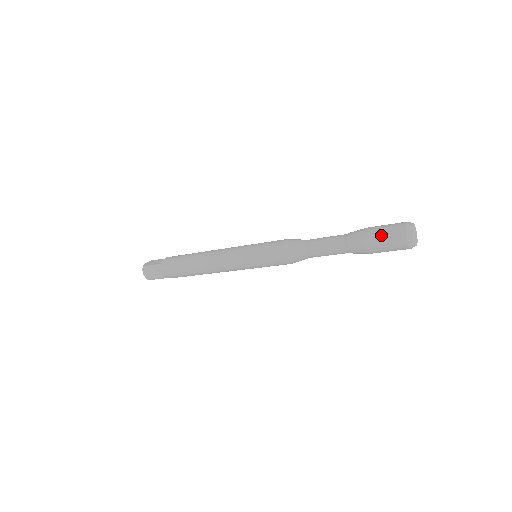
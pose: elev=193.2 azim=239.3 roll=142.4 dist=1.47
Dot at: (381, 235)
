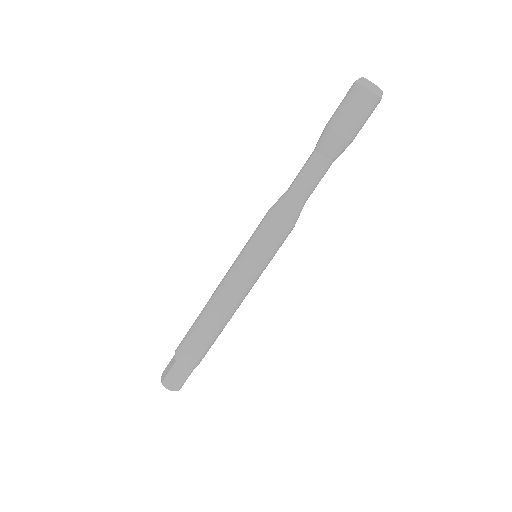
Dot at: (347, 112)
